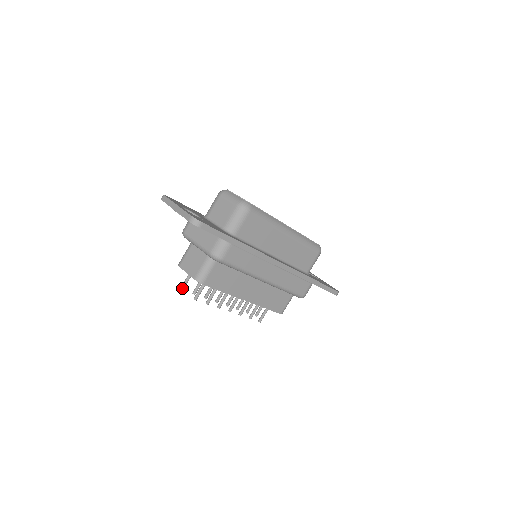
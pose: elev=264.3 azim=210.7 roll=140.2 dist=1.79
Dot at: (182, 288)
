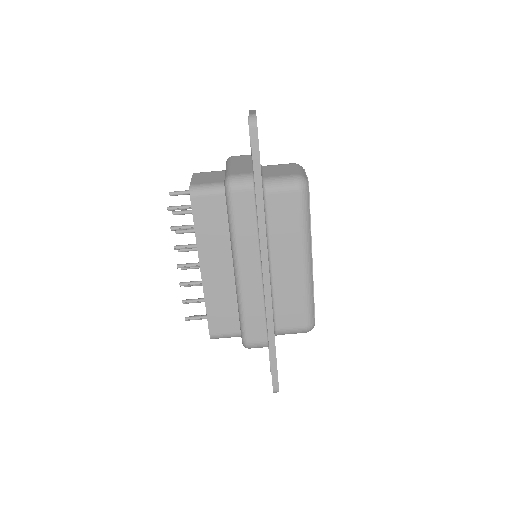
Dot at: (172, 193)
